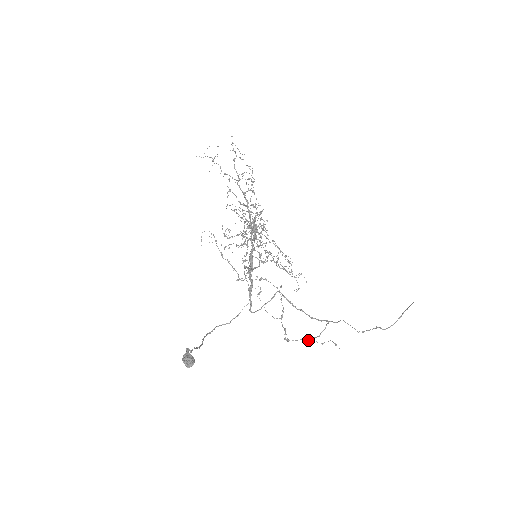
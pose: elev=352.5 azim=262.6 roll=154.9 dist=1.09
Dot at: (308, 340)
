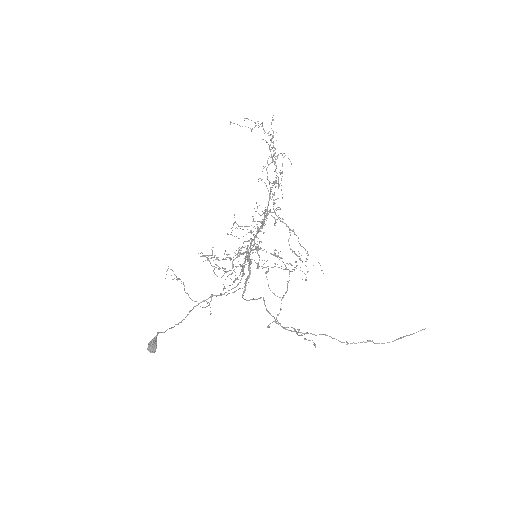
Dot at: (295, 329)
